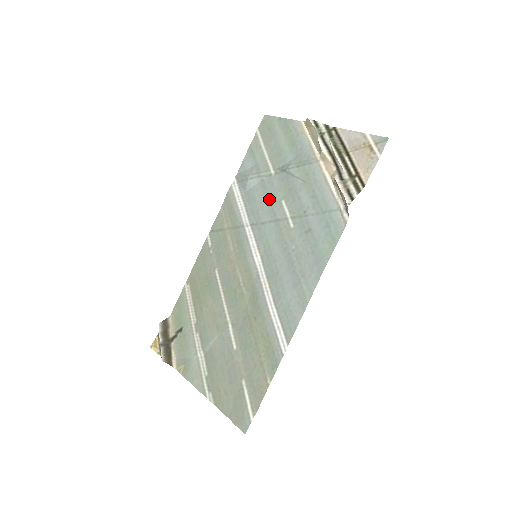
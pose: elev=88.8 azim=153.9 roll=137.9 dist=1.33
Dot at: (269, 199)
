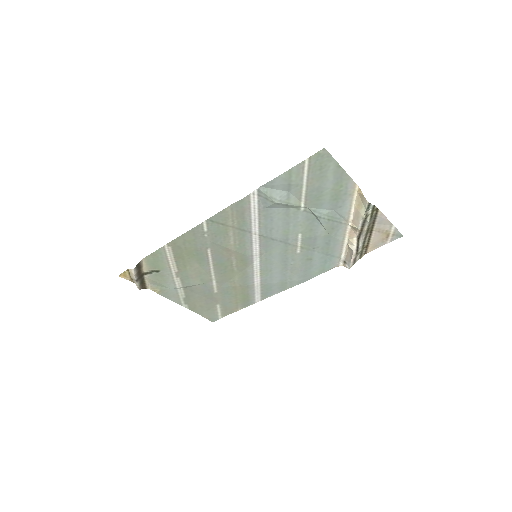
Dot at: (288, 227)
